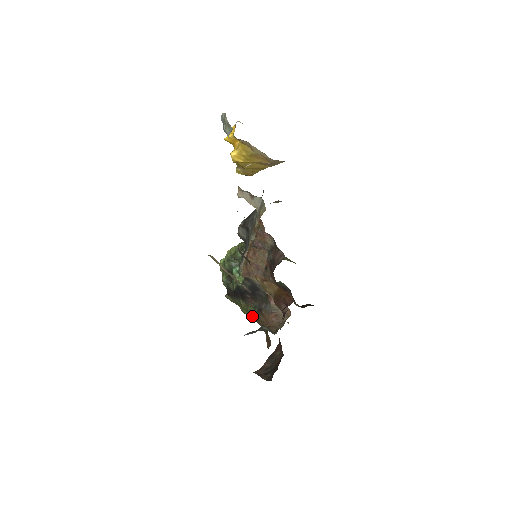
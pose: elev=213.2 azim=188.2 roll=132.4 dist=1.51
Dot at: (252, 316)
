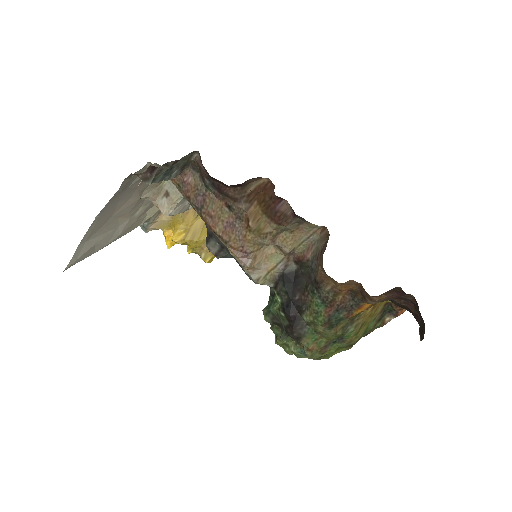
Dot at: (328, 310)
